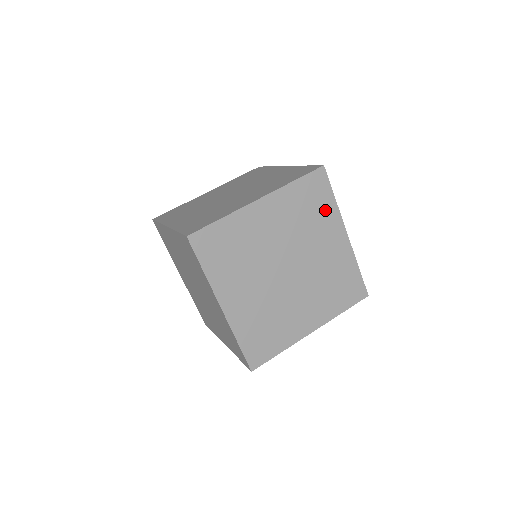
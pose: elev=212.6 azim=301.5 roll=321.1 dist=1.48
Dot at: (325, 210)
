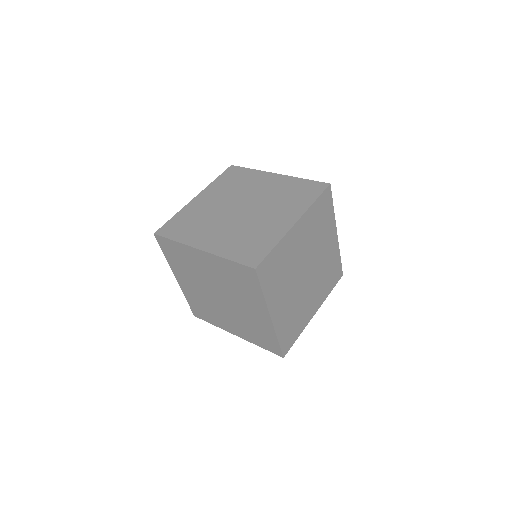
Dot at: (249, 176)
